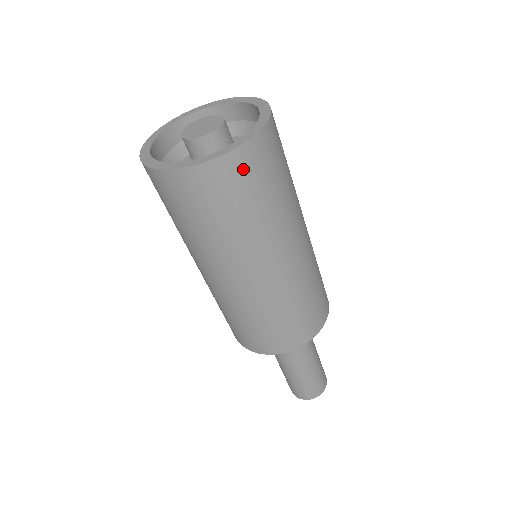
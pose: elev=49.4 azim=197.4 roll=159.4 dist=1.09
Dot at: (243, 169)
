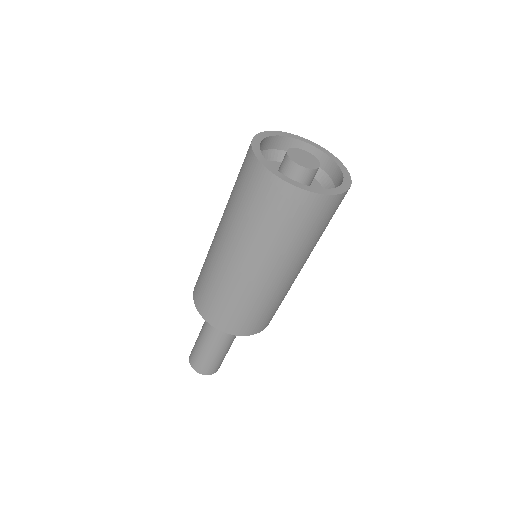
Dot at: (274, 193)
